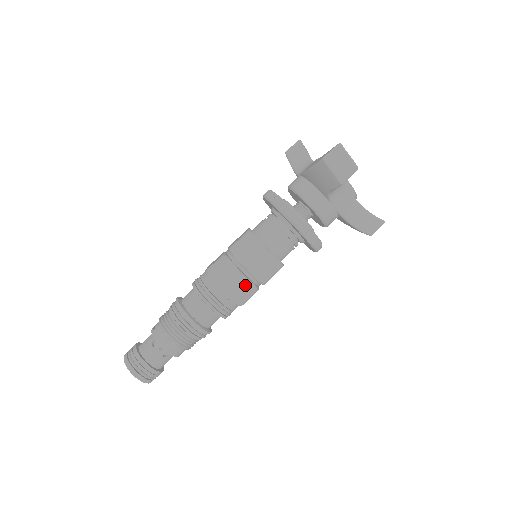
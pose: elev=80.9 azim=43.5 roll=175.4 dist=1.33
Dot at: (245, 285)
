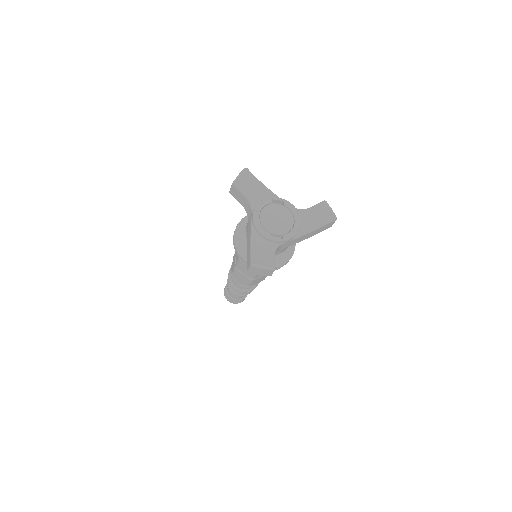
Dot at: (258, 279)
